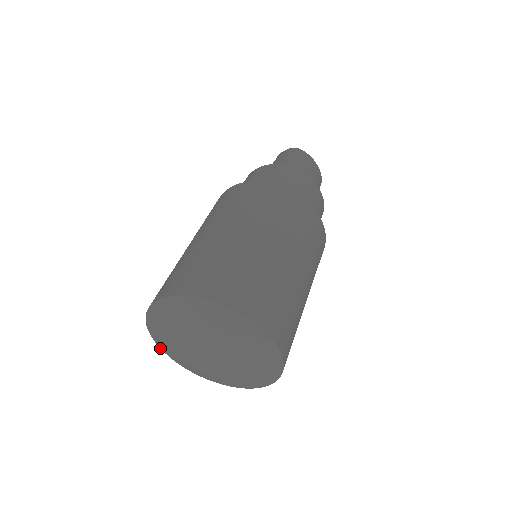
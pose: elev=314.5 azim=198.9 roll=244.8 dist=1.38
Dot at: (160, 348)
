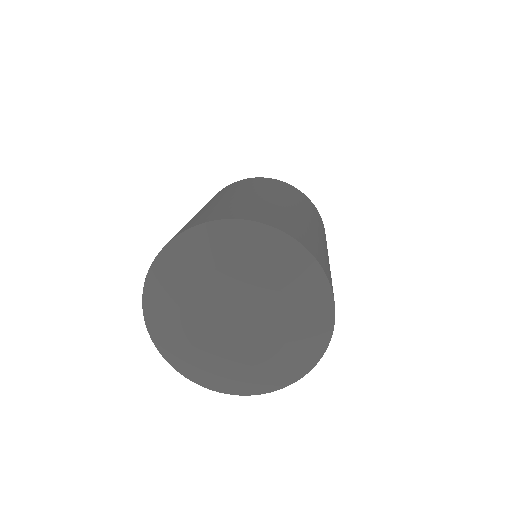
Dot at: occluded
